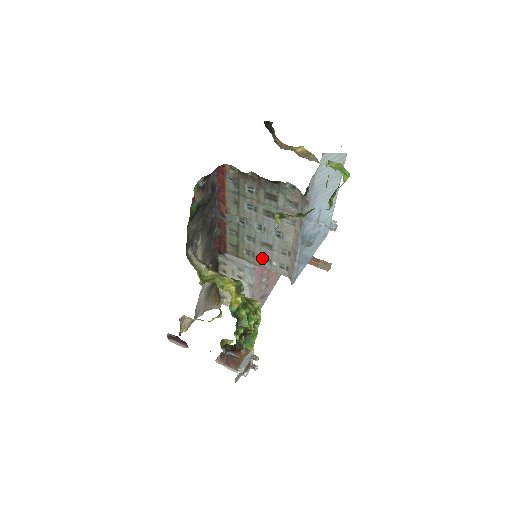
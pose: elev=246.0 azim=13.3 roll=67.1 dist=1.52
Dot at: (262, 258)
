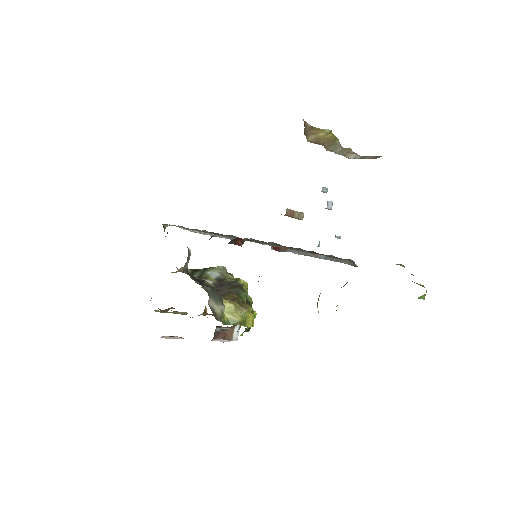
Dot at: occluded
